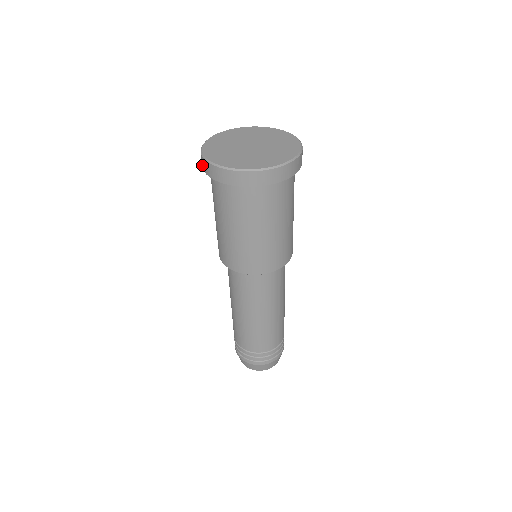
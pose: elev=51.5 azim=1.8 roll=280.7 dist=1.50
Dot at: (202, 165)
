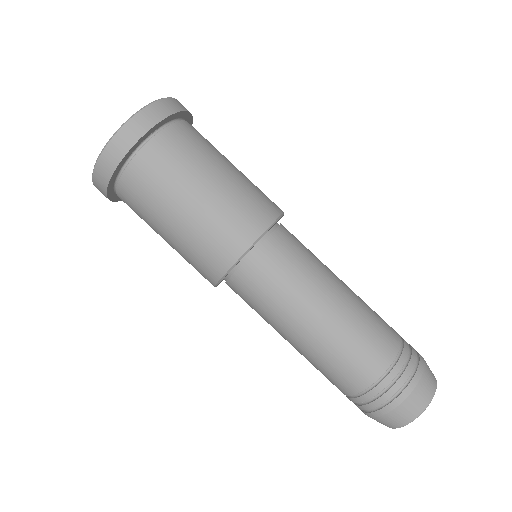
Dot at: occluded
